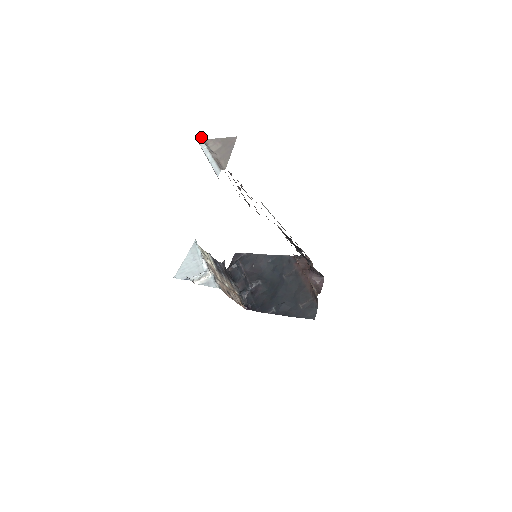
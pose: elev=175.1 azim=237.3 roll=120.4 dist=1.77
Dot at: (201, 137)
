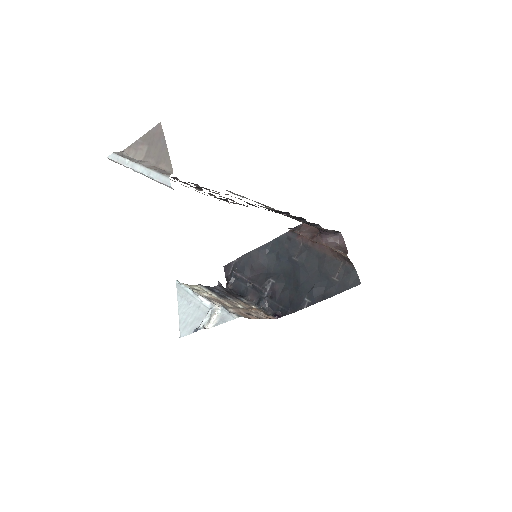
Dot at: (113, 152)
